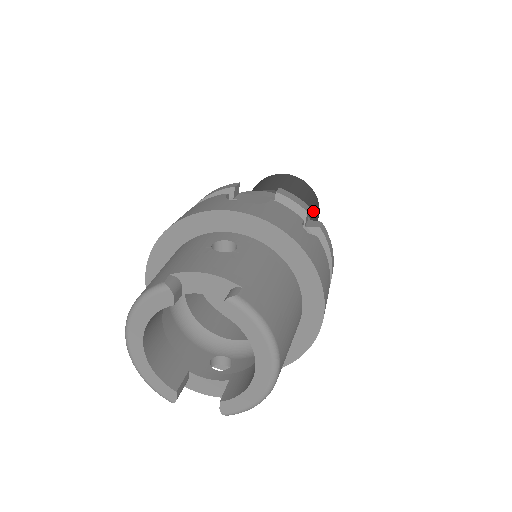
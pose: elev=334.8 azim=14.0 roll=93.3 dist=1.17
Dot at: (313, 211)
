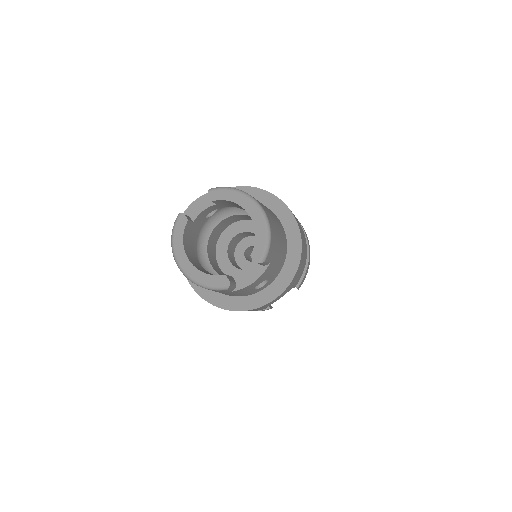
Dot at: occluded
